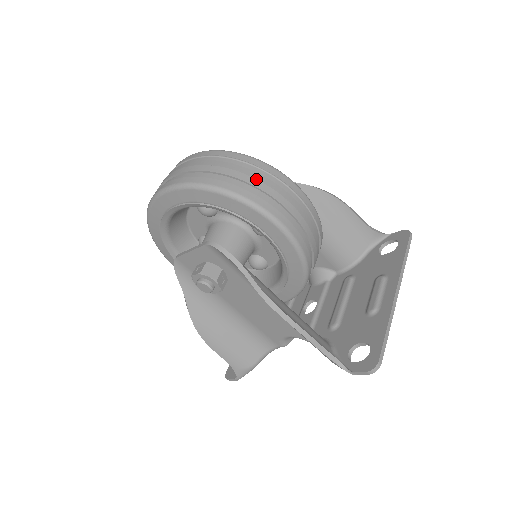
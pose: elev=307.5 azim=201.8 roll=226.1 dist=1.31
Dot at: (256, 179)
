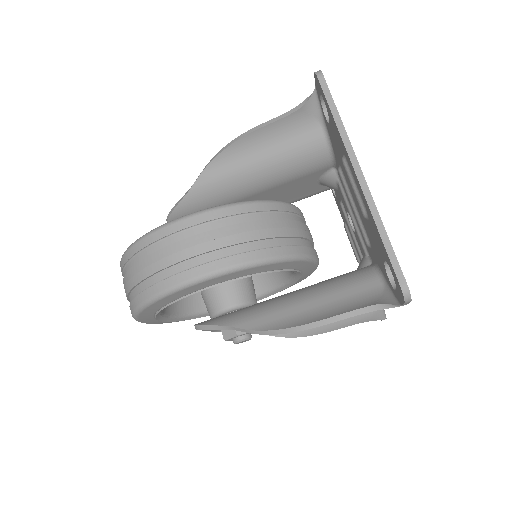
Dot at: (144, 269)
